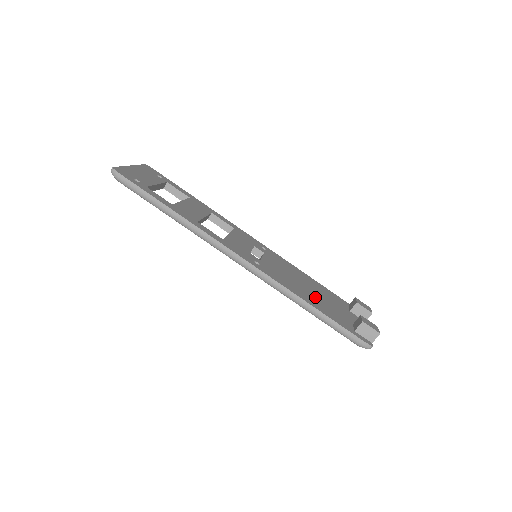
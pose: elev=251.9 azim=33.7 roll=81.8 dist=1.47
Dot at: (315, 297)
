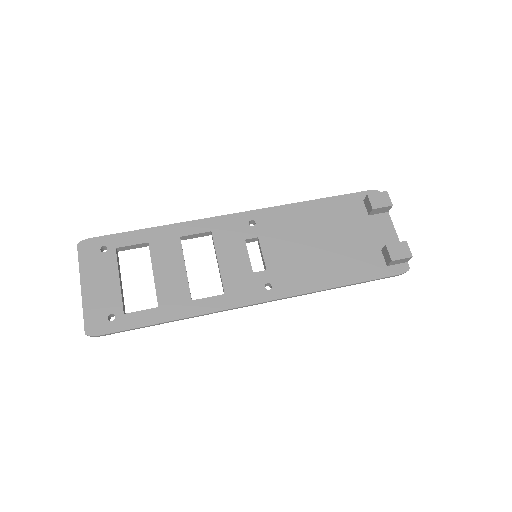
Dot at: (334, 255)
